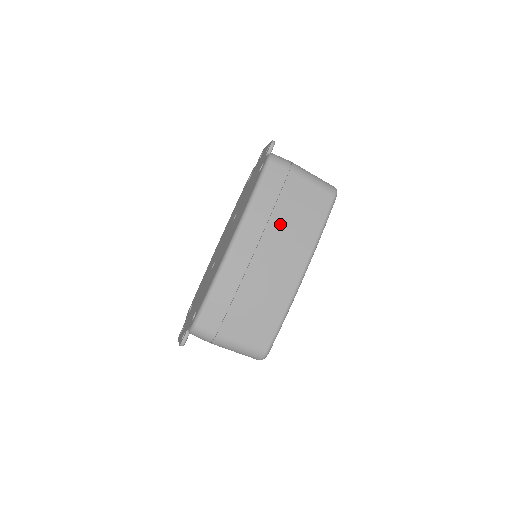
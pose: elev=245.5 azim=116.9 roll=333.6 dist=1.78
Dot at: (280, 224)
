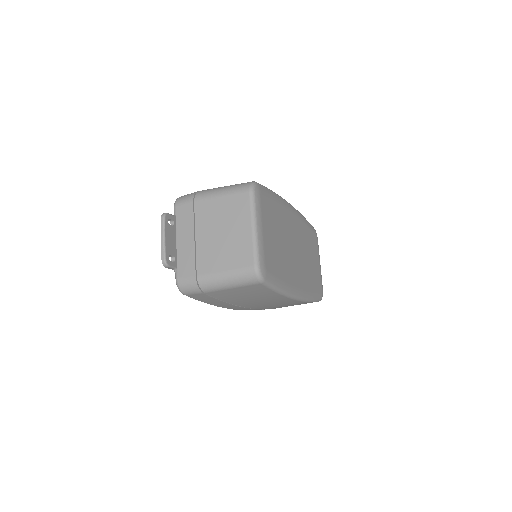
Dot at: (244, 302)
